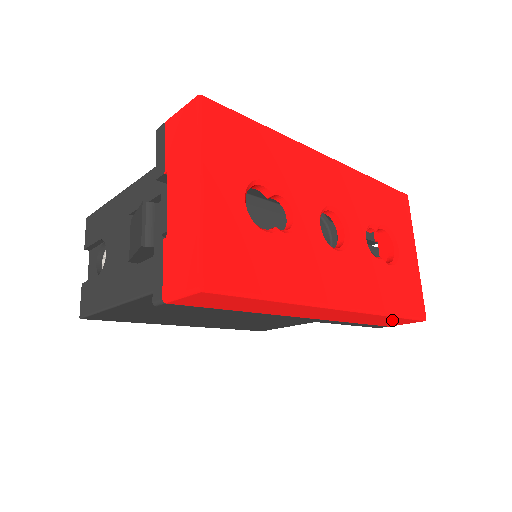
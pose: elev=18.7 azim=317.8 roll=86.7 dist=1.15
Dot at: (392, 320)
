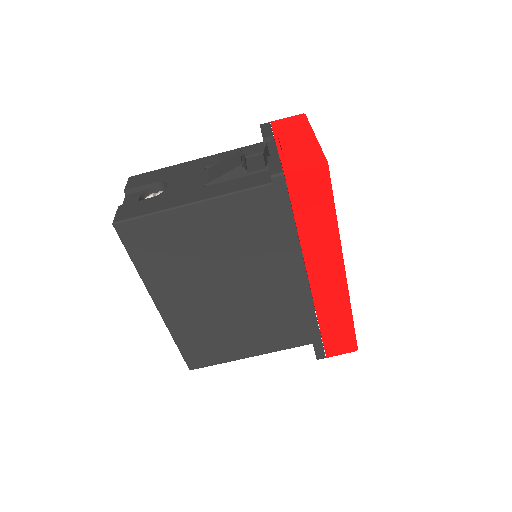
Dot at: (343, 332)
